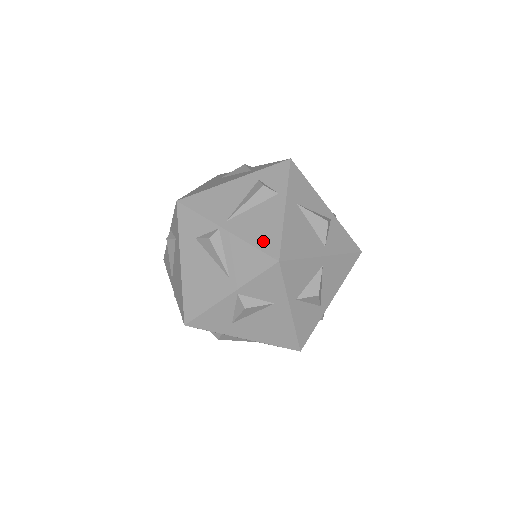
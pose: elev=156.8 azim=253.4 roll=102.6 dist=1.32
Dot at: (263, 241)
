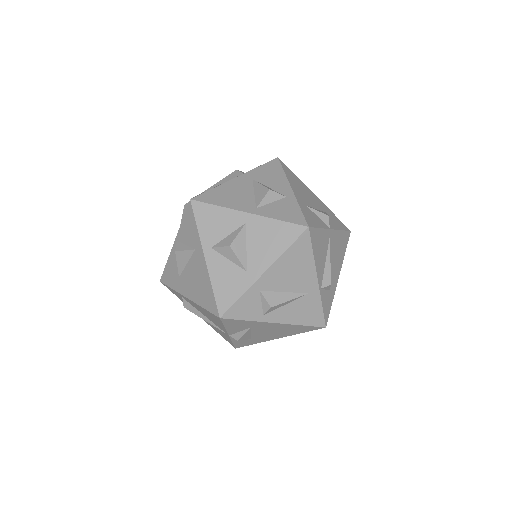
Dot at: occluded
